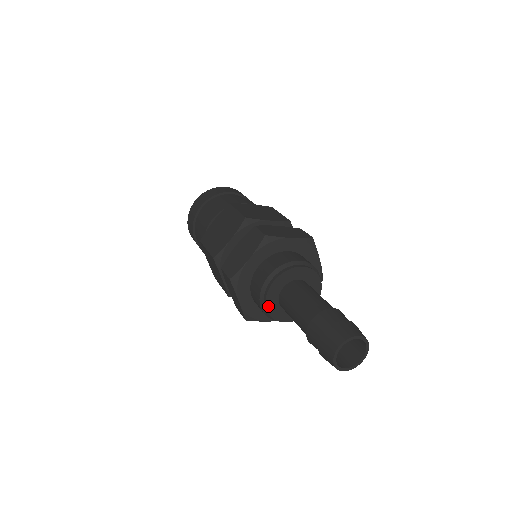
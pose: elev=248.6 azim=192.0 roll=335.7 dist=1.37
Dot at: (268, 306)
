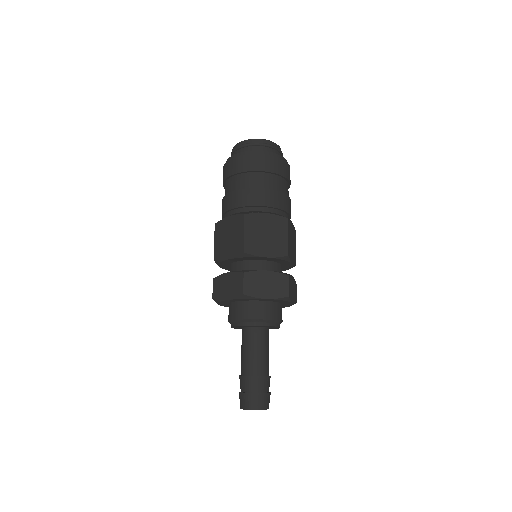
Dot at: occluded
